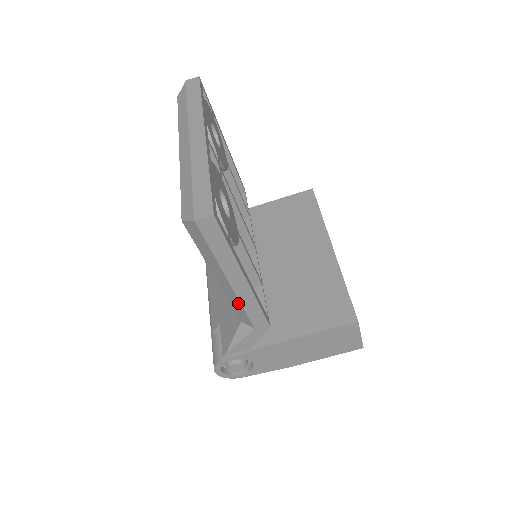
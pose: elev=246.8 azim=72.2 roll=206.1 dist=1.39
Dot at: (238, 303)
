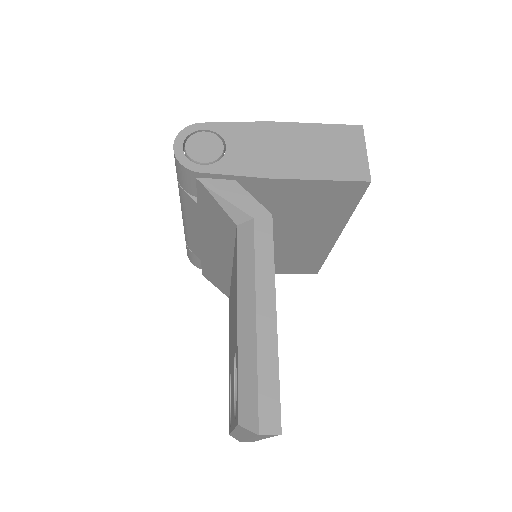
Dot at: occluded
